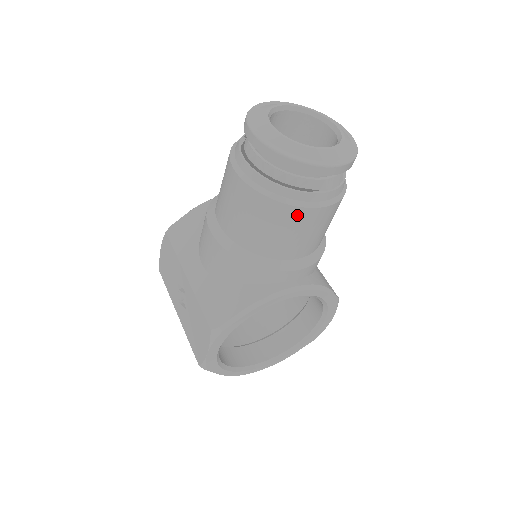
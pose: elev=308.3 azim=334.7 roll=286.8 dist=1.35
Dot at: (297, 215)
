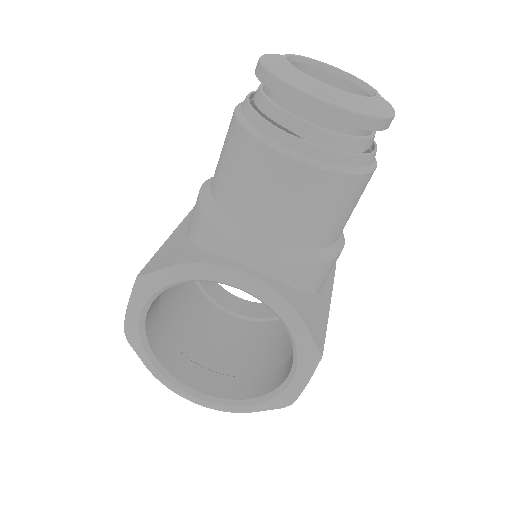
Dot at: (265, 159)
